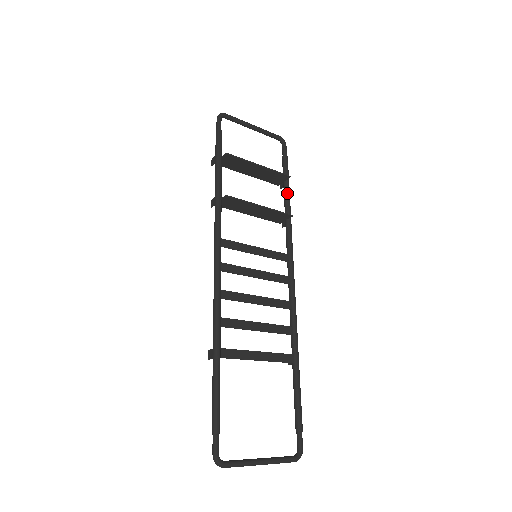
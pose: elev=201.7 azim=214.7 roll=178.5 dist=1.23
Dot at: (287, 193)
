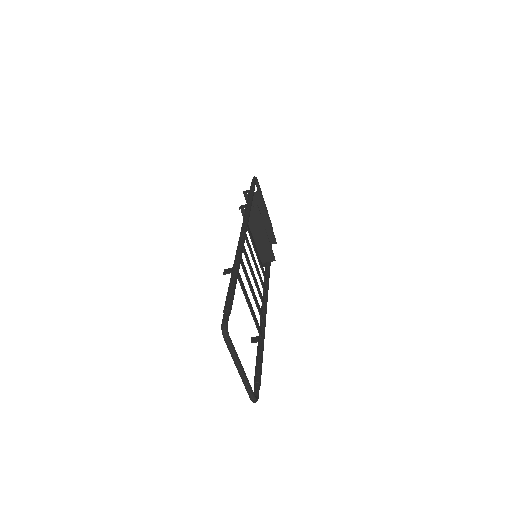
Dot at: occluded
